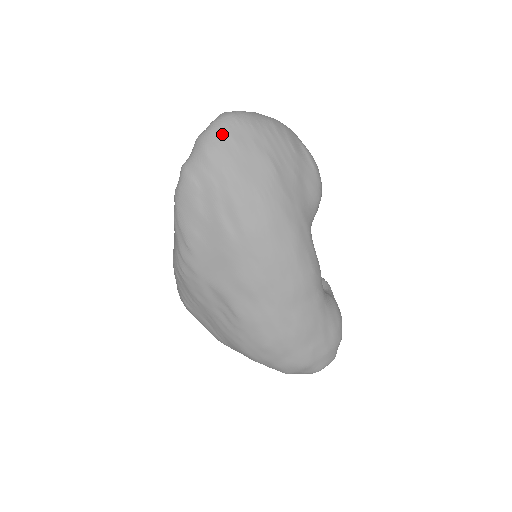
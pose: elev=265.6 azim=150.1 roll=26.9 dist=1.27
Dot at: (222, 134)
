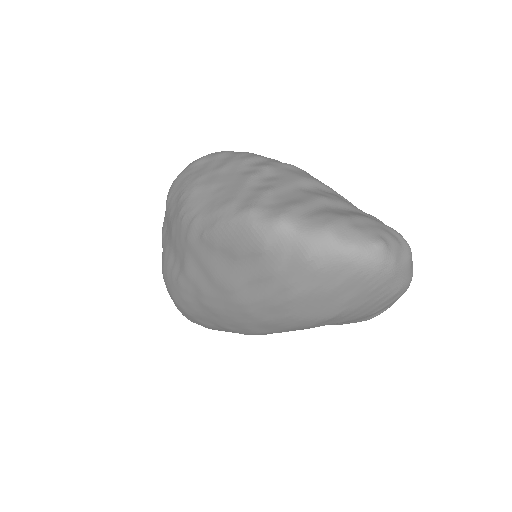
Dot at: (341, 270)
